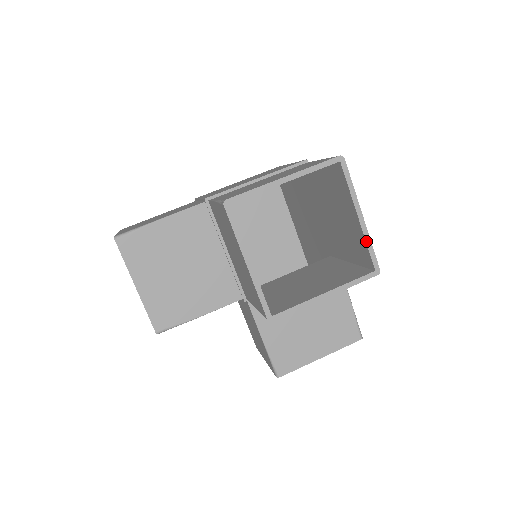
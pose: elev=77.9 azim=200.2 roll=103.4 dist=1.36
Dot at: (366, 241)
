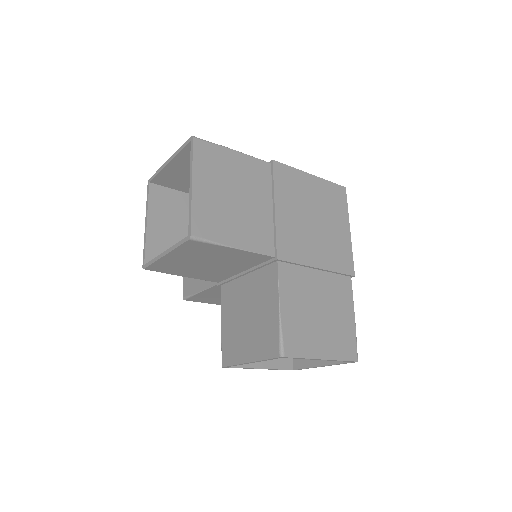
Dot at: occluded
